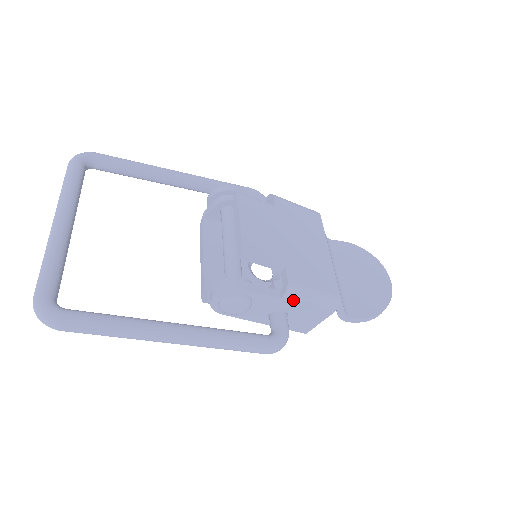
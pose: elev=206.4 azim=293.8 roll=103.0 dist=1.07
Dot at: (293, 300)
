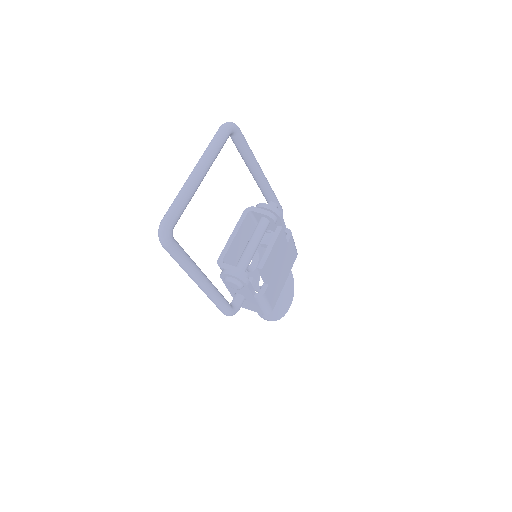
Dot at: (256, 301)
